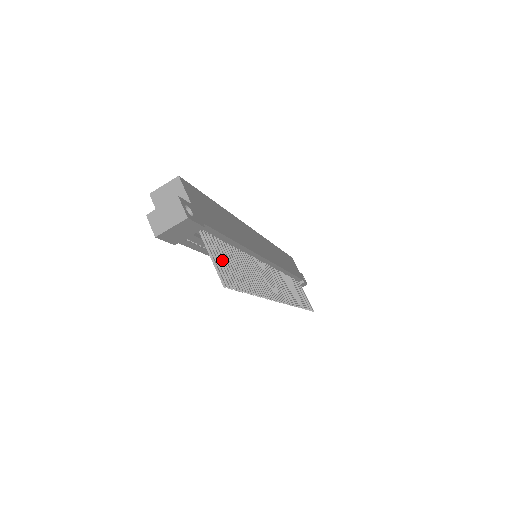
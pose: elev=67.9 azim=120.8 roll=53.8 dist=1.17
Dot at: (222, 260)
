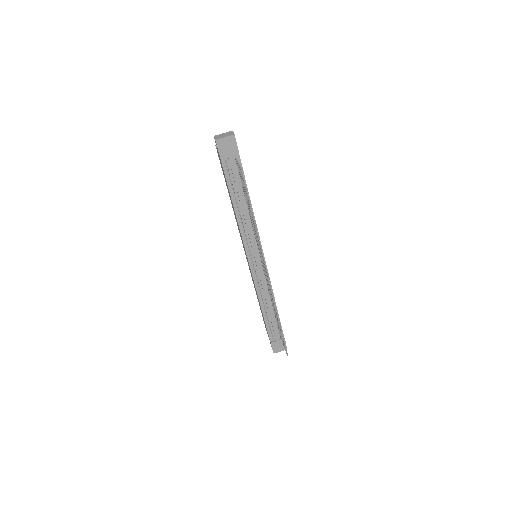
Dot at: occluded
